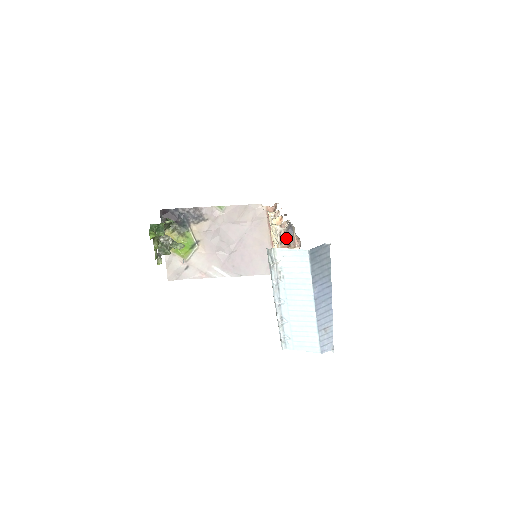
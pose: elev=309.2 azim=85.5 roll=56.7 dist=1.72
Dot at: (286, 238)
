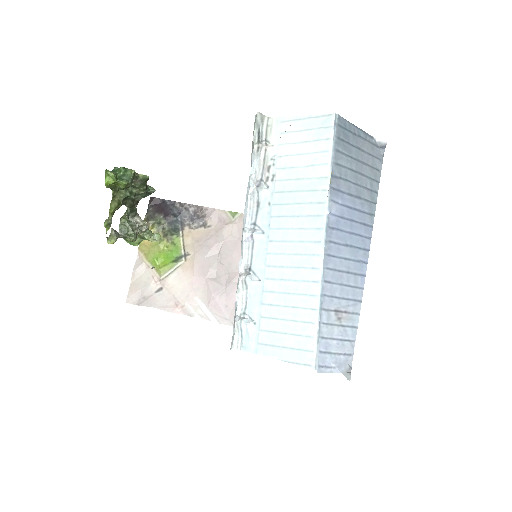
Dot at: occluded
